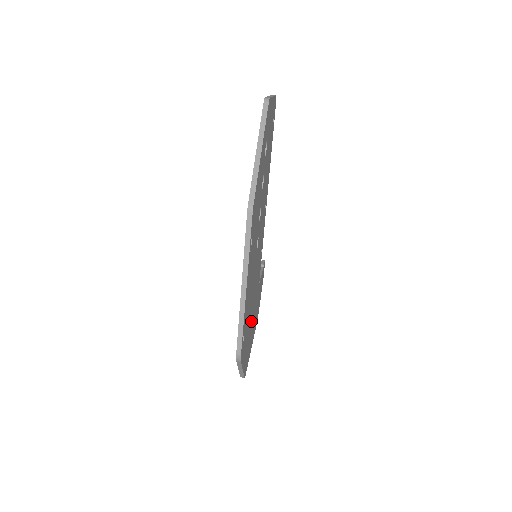
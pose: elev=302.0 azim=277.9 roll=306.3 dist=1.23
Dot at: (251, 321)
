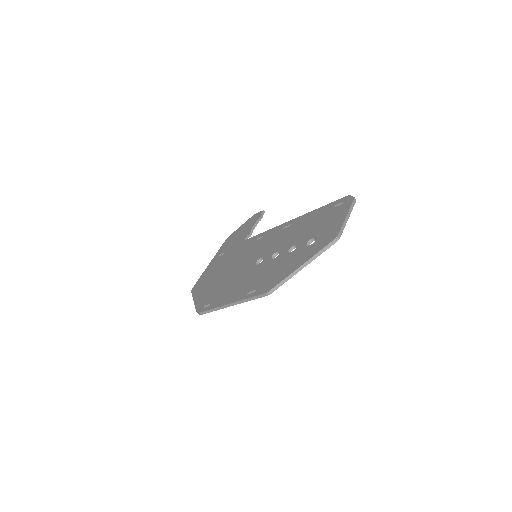
Dot at: occluded
